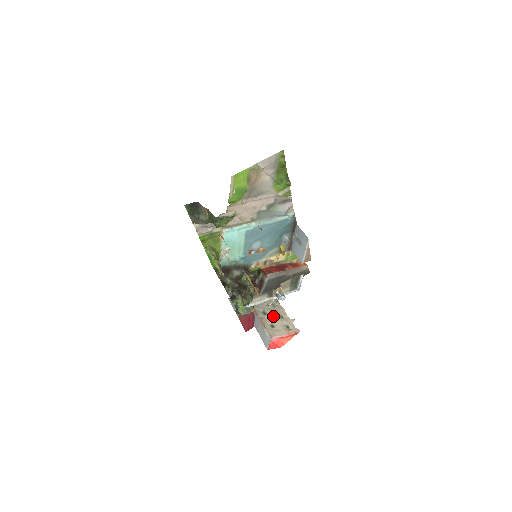
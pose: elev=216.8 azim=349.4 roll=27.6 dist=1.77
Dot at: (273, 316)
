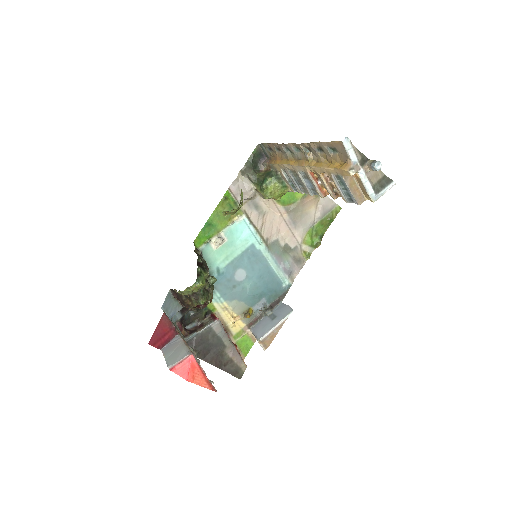
Dot at: occluded
